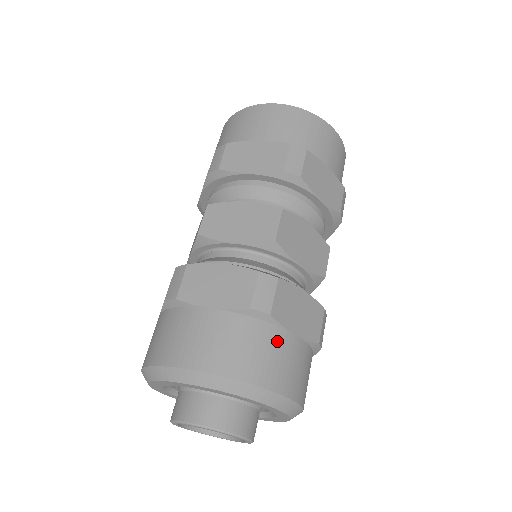
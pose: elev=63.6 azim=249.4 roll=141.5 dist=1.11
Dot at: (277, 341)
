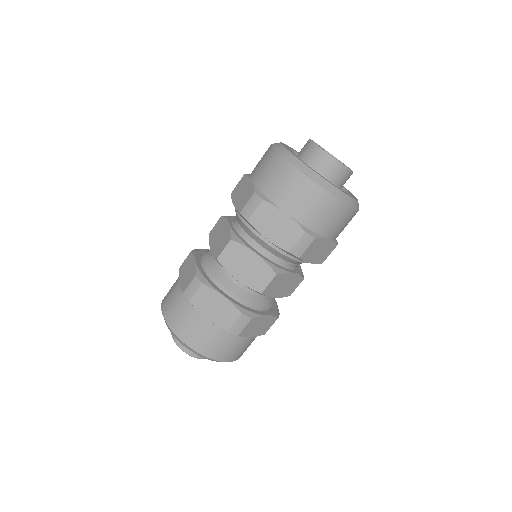
Dot at: (238, 342)
